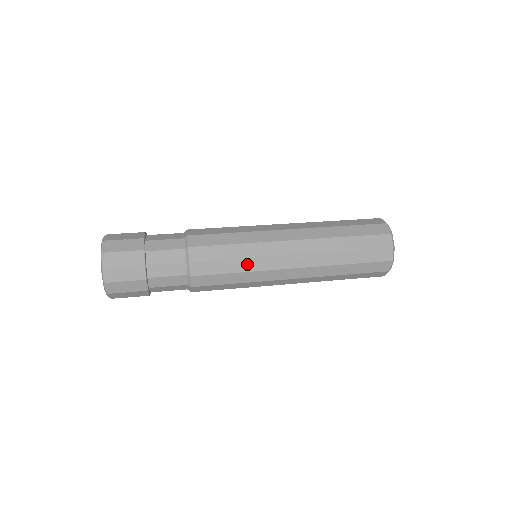
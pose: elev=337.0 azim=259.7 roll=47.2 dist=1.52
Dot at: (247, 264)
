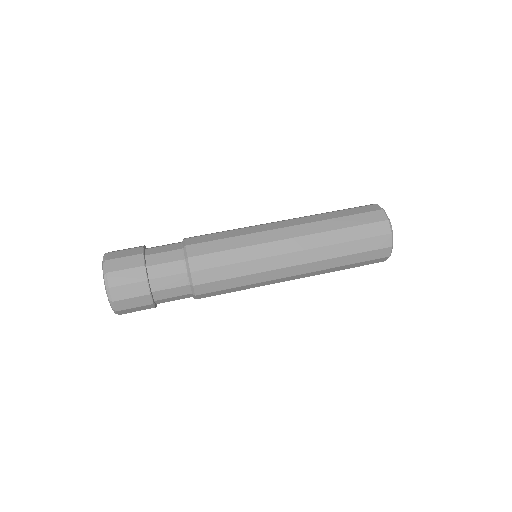
Dot at: (249, 279)
